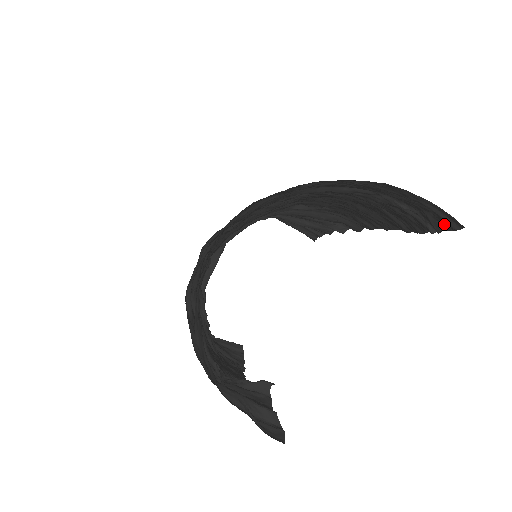
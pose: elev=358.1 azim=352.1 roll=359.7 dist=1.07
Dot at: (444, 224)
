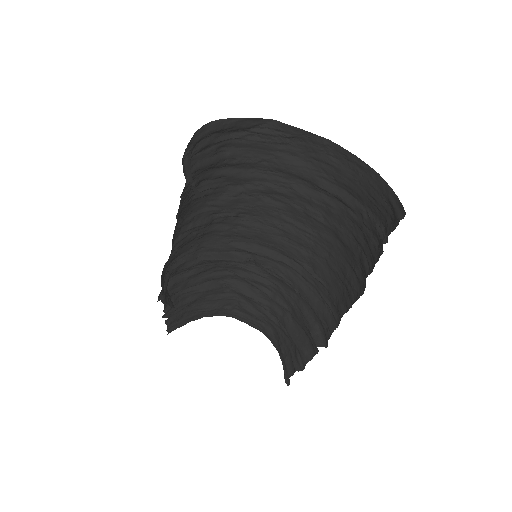
Dot at: (395, 223)
